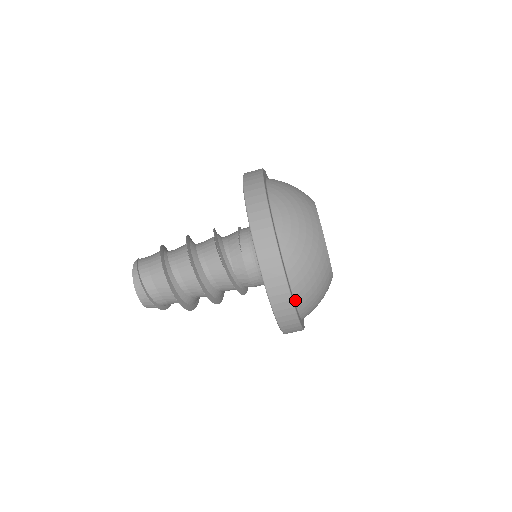
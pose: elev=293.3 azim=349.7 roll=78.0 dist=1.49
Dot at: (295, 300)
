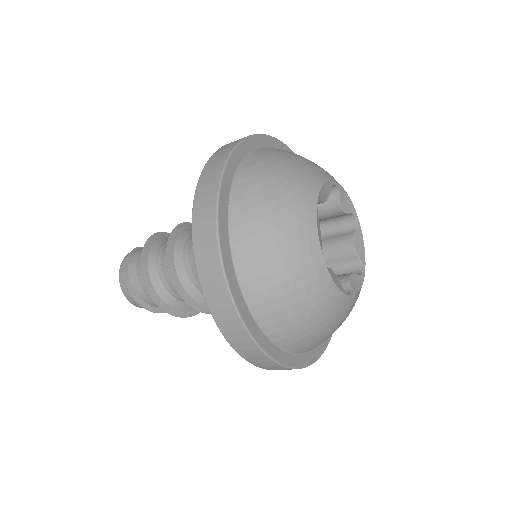
Dot at: (231, 240)
